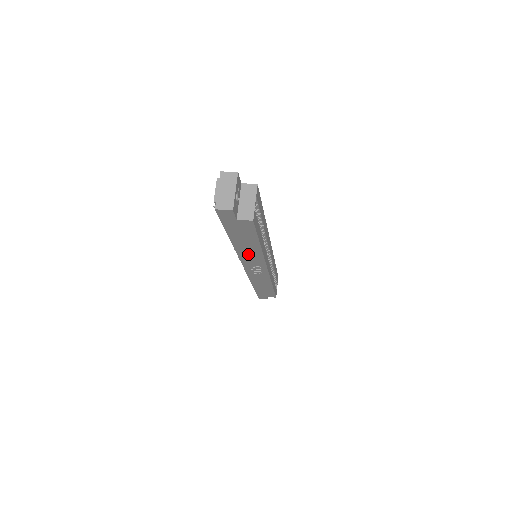
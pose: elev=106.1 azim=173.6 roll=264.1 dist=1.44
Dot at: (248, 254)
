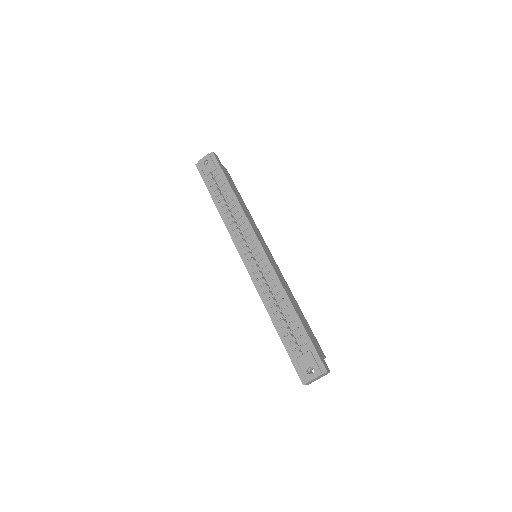
Dot at: occluded
